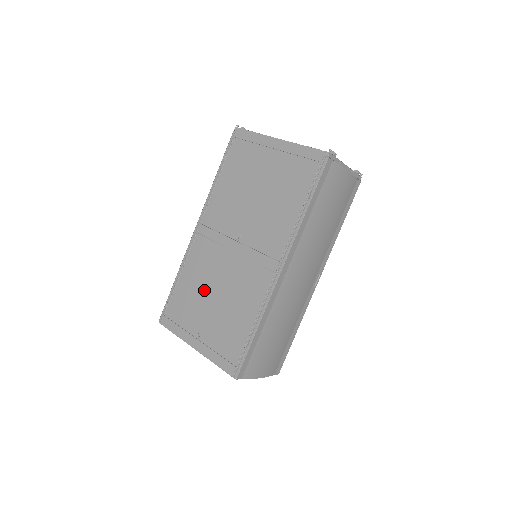
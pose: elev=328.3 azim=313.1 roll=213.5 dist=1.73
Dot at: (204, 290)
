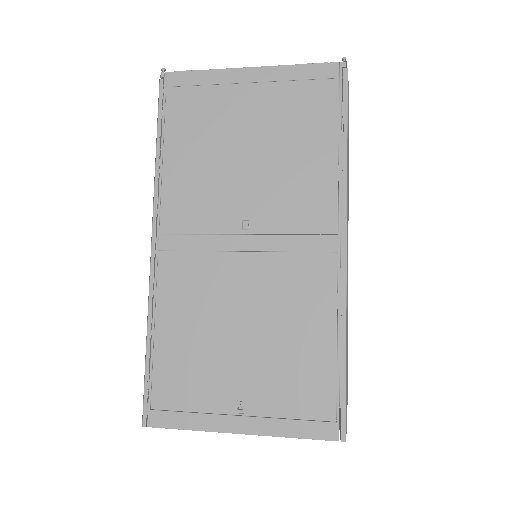
Dot at: (216, 333)
